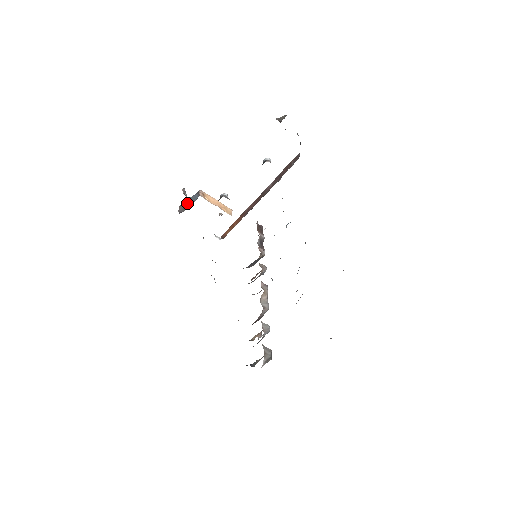
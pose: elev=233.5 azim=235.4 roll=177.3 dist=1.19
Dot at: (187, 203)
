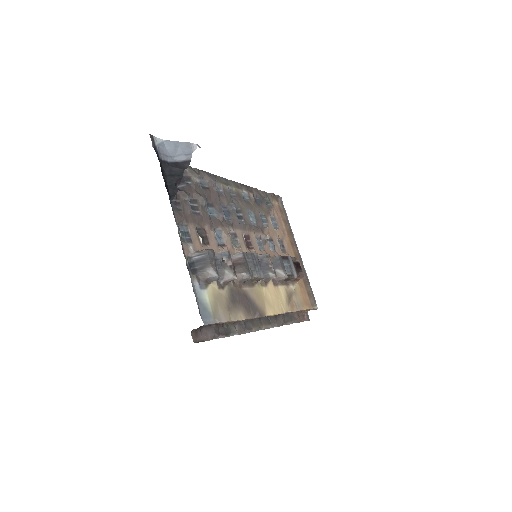
Dot at: occluded
